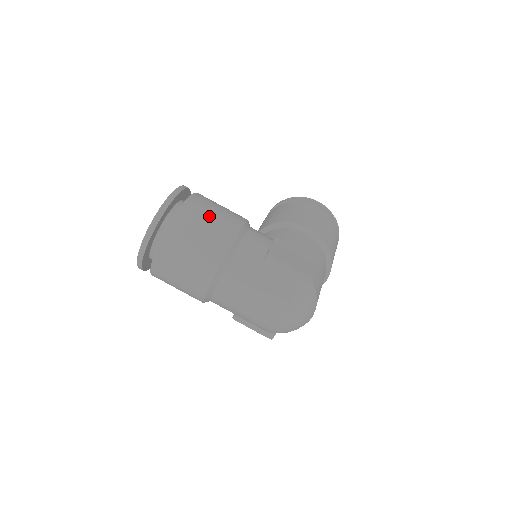
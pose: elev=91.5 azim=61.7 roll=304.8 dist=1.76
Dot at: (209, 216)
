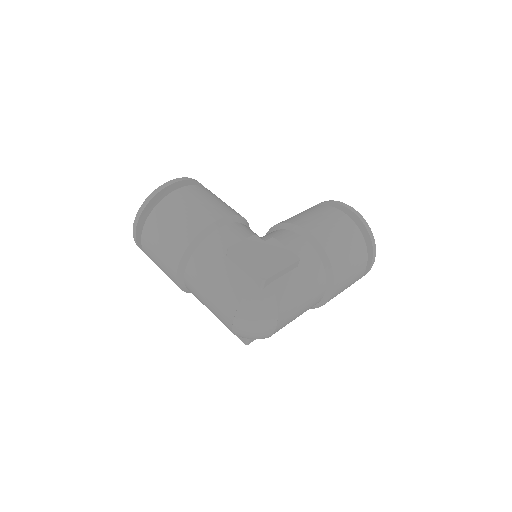
Dot at: (189, 206)
